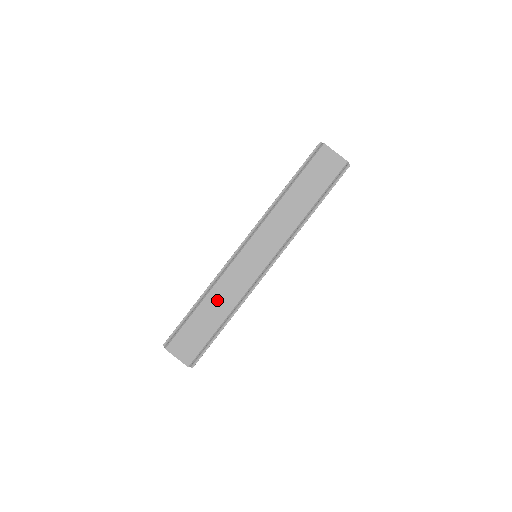
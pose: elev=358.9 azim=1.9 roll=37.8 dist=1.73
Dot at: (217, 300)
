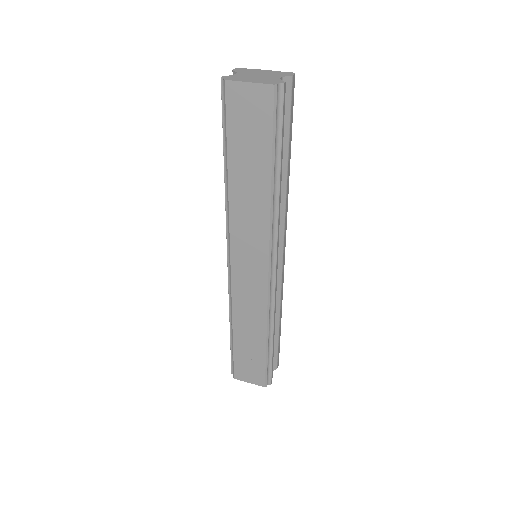
Dot at: (245, 324)
